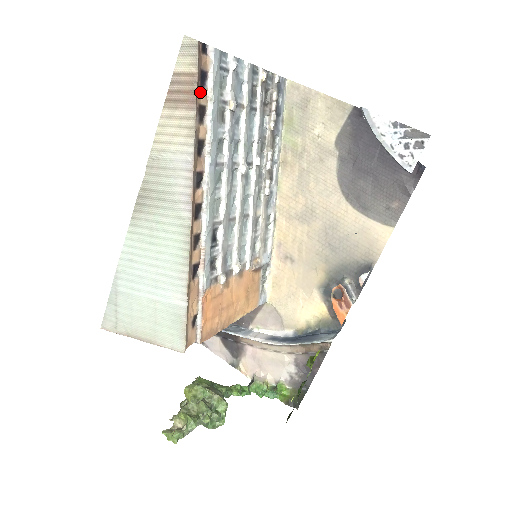
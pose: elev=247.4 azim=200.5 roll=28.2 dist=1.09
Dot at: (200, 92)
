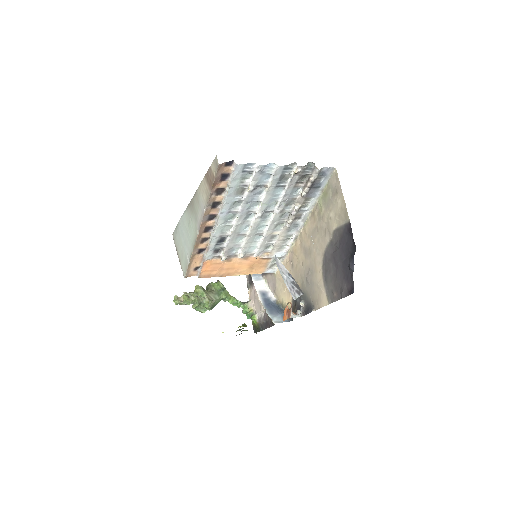
Dot at: (220, 182)
